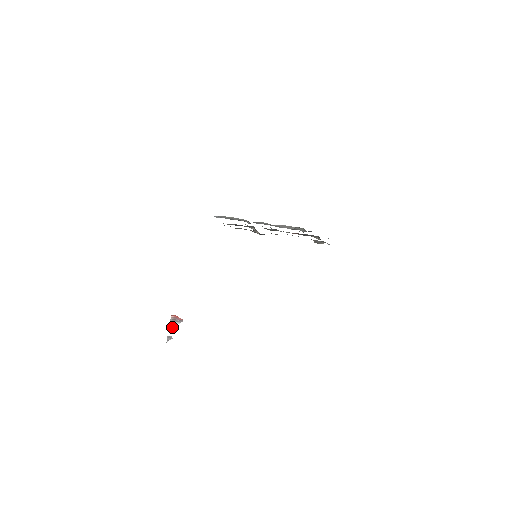
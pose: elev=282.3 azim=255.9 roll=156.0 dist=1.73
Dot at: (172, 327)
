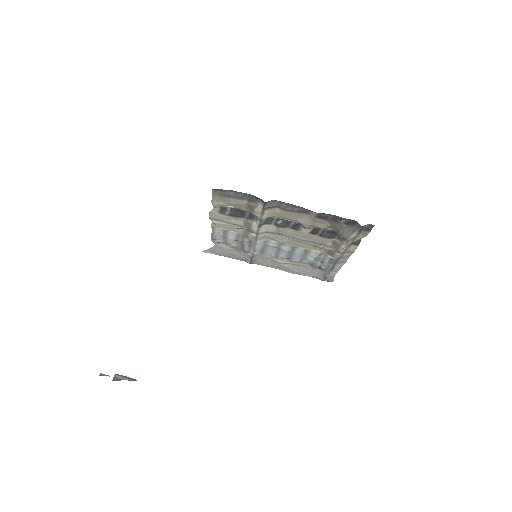
Dot at: (116, 380)
